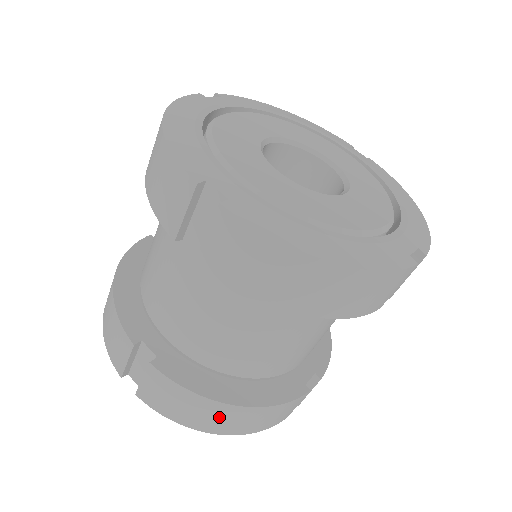
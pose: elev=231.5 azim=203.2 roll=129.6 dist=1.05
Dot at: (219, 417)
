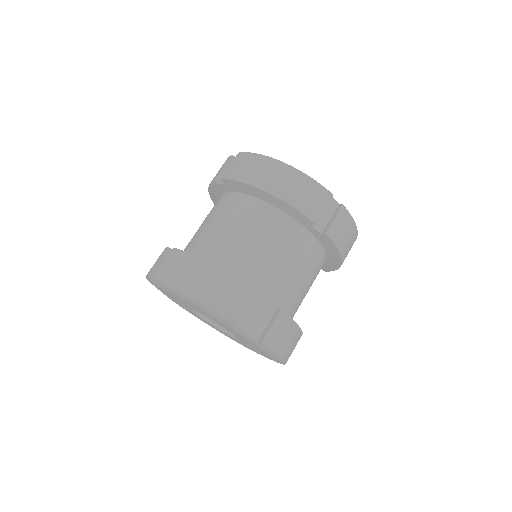
Dot at: (200, 277)
